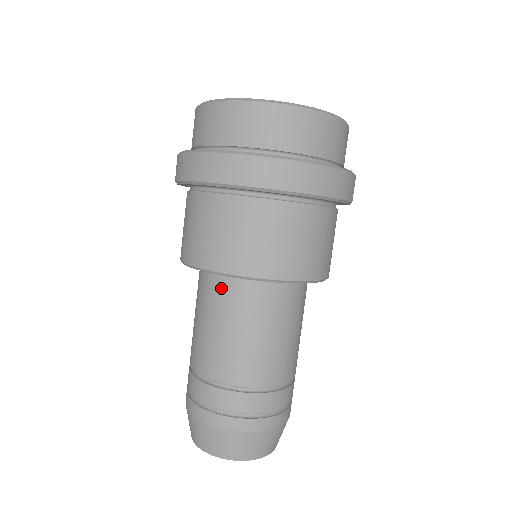
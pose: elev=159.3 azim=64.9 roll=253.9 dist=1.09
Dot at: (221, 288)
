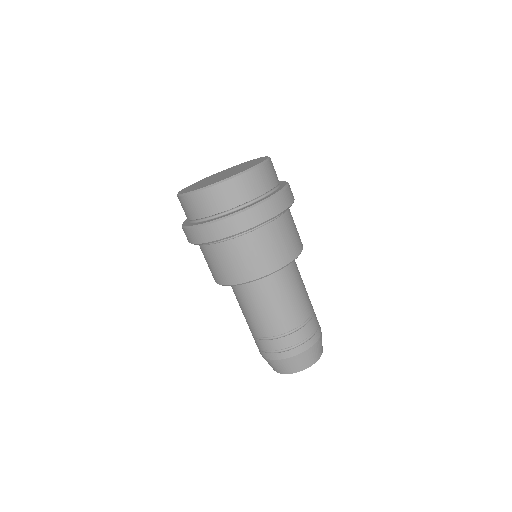
Dot at: occluded
